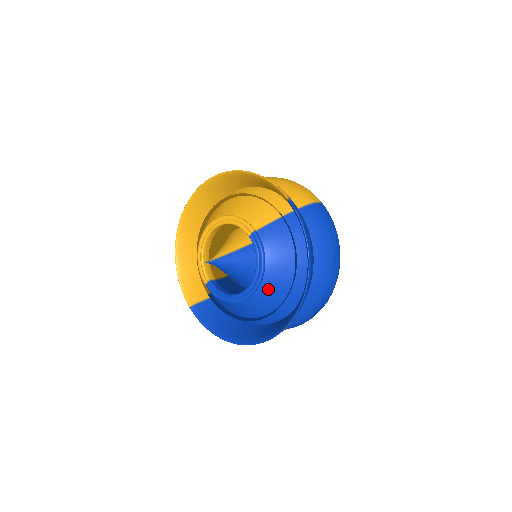
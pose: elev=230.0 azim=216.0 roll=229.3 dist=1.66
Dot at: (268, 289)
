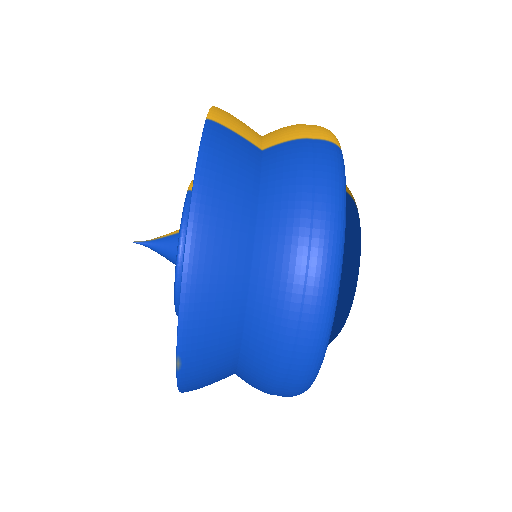
Dot at: occluded
